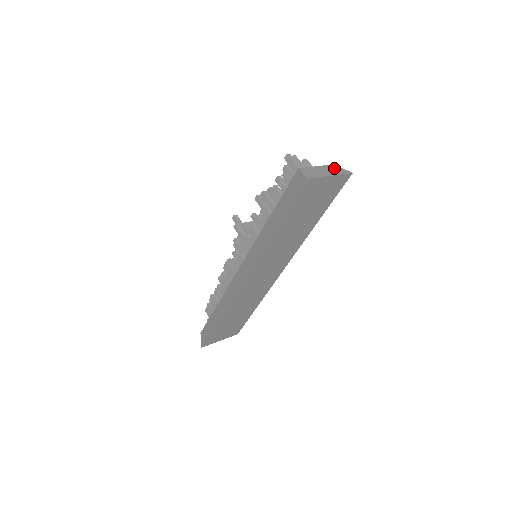
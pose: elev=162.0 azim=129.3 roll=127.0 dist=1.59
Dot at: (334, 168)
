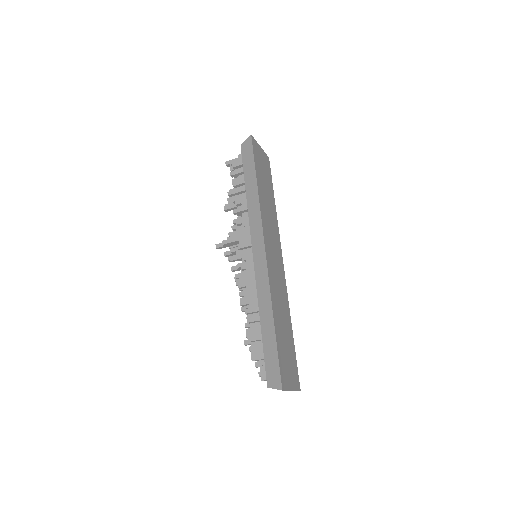
Dot at: occluded
